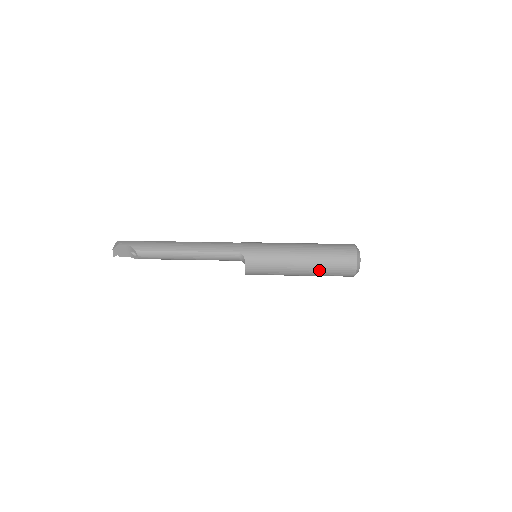
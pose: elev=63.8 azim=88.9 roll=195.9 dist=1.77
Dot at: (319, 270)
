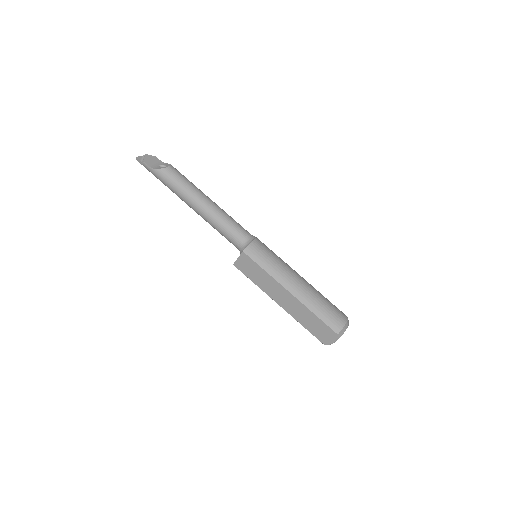
Dot at: (315, 294)
